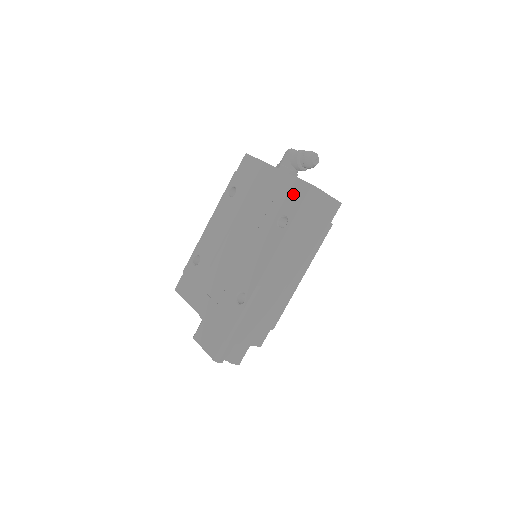
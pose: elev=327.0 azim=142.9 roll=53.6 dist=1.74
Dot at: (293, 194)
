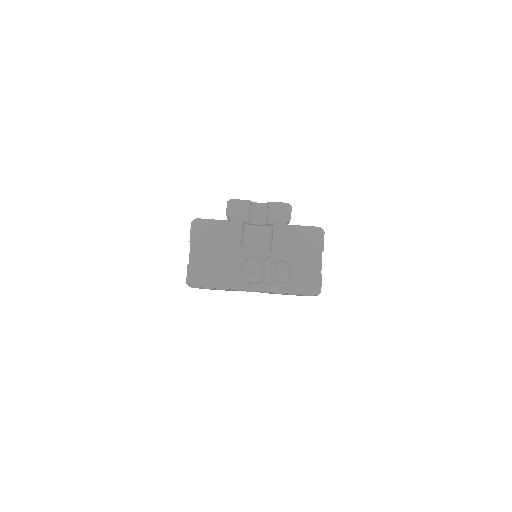
Dot at: occluded
